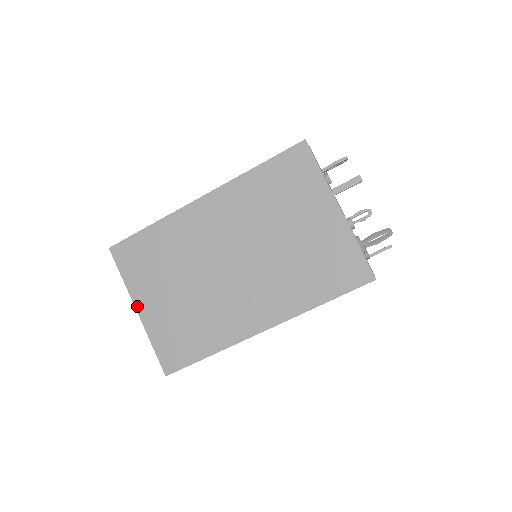
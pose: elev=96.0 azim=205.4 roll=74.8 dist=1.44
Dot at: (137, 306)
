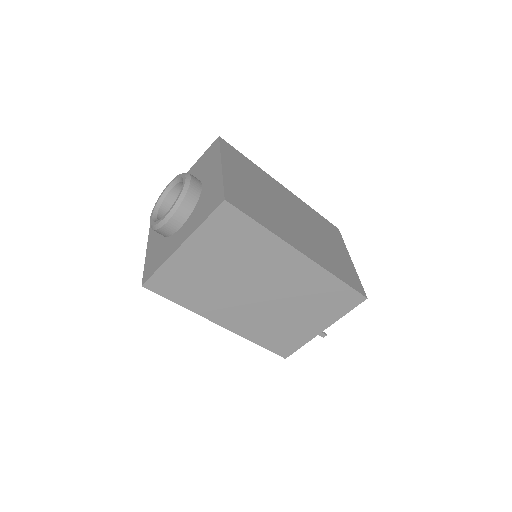
Dot at: (223, 163)
